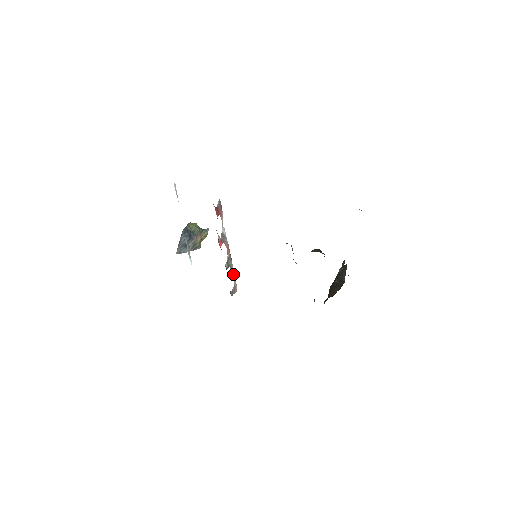
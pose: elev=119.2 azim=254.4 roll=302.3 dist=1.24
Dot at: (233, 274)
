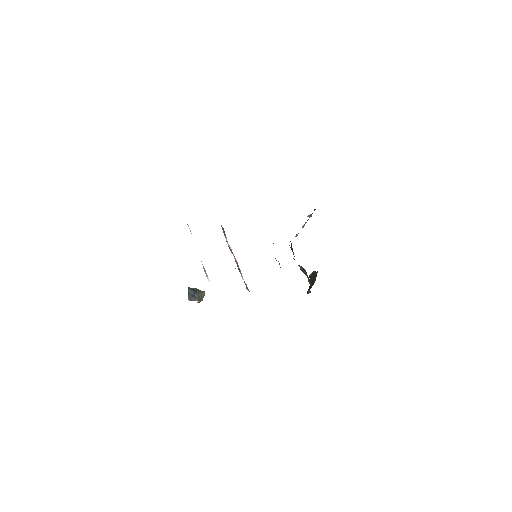
Dot at: occluded
